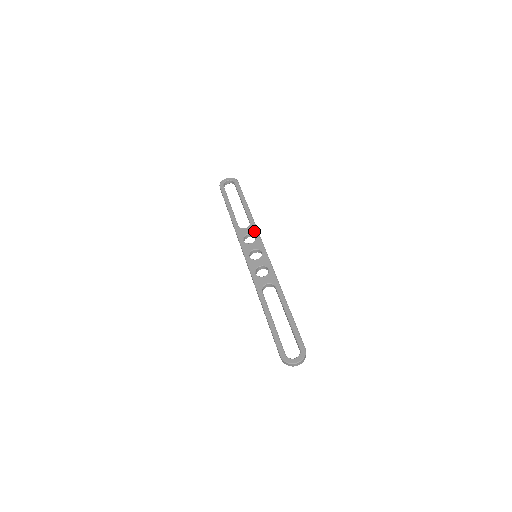
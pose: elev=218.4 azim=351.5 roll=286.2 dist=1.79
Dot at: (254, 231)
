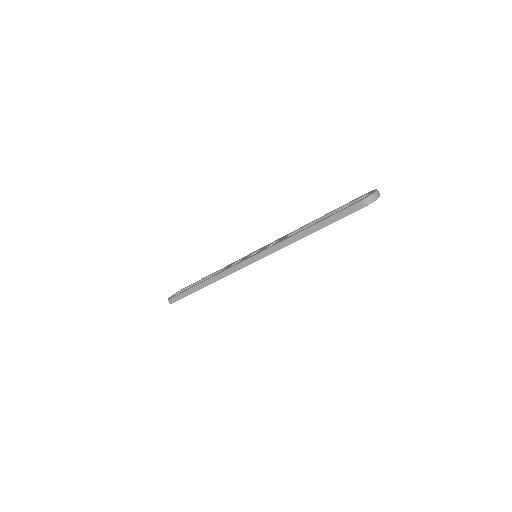
Dot at: (235, 262)
